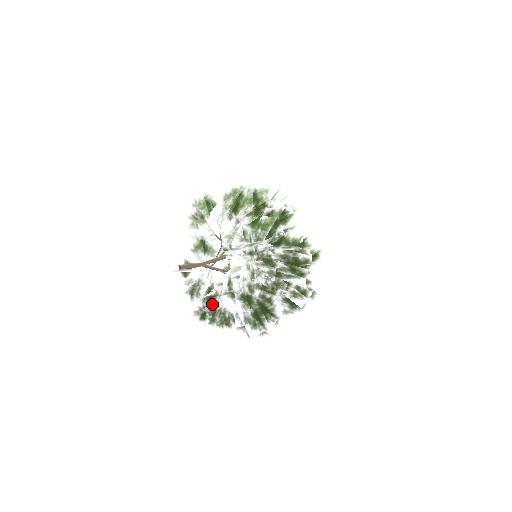
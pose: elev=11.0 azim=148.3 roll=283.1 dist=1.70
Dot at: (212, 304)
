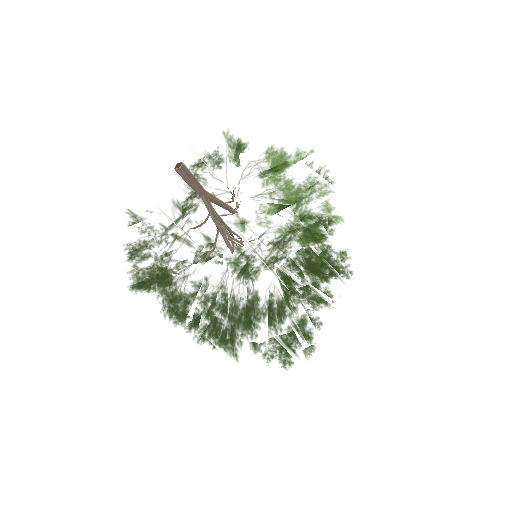
Dot at: (173, 267)
